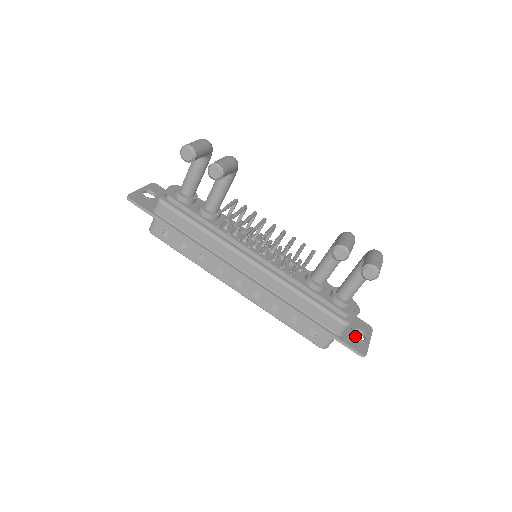
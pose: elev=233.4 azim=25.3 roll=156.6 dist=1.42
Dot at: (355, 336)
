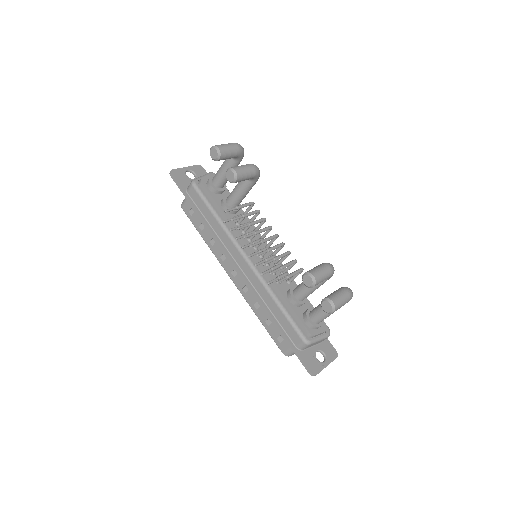
Dot at: (315, 356)
